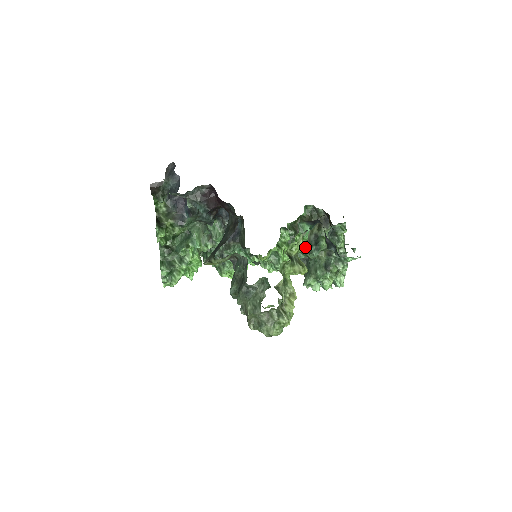
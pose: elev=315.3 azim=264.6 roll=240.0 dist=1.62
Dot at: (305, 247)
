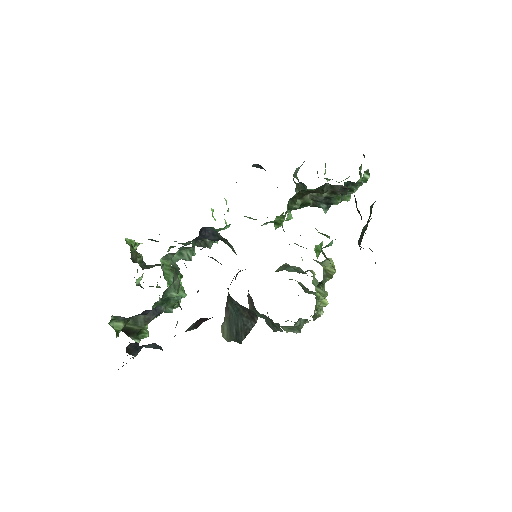
Dot at: (309, 203)
